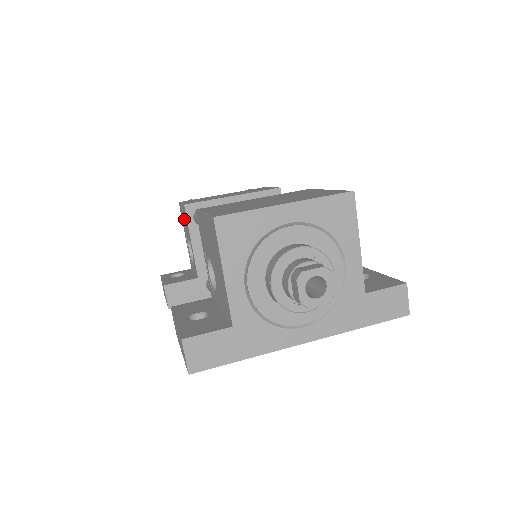
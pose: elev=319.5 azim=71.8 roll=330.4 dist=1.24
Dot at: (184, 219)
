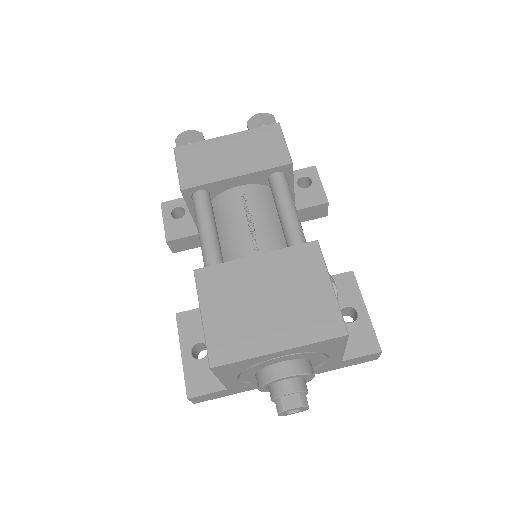
Dot at: occluded
